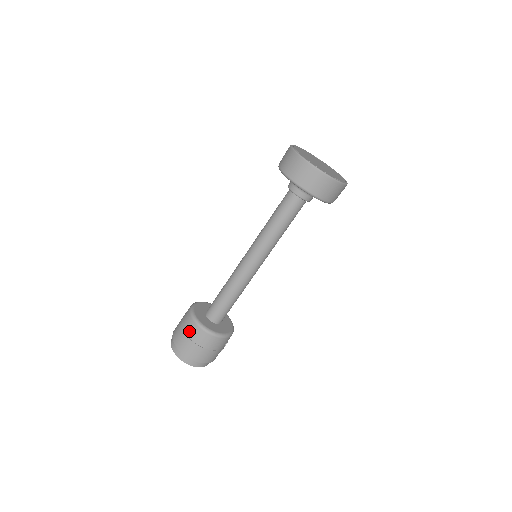
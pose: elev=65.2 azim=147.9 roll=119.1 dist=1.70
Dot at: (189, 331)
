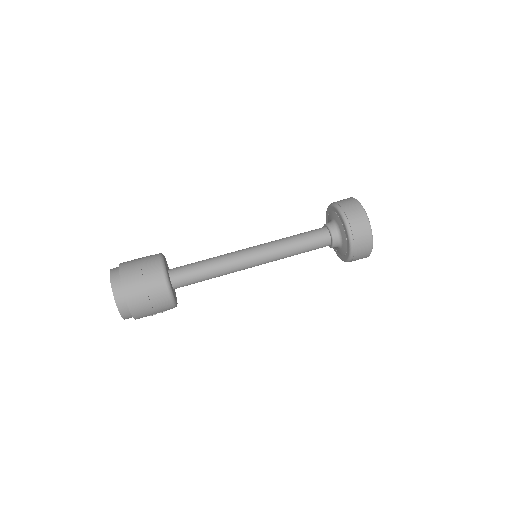
Dot at: (149, 271)
